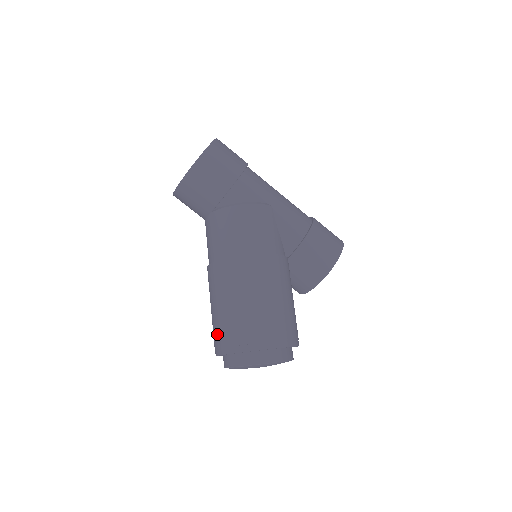
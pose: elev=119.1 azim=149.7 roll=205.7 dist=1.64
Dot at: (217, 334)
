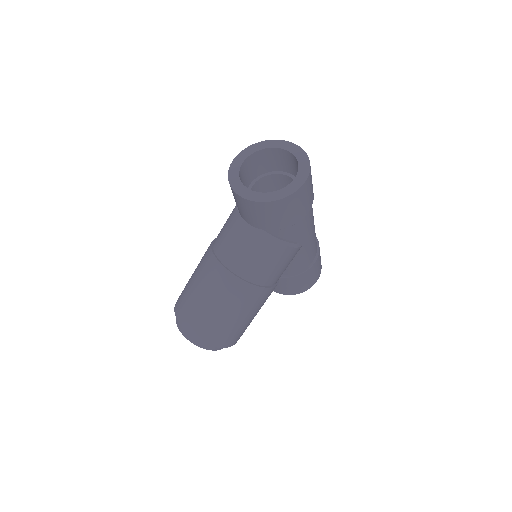
Dot at: (190, 314)
